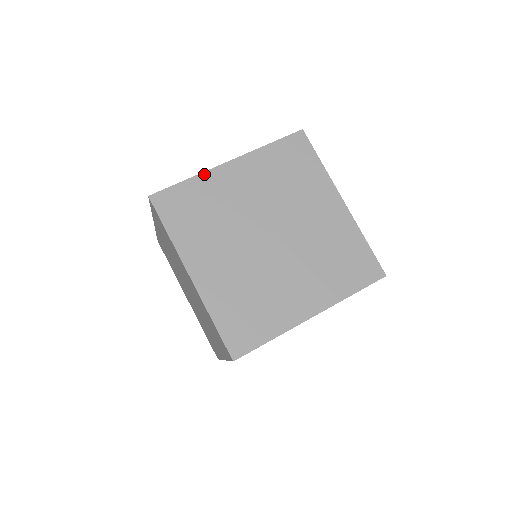
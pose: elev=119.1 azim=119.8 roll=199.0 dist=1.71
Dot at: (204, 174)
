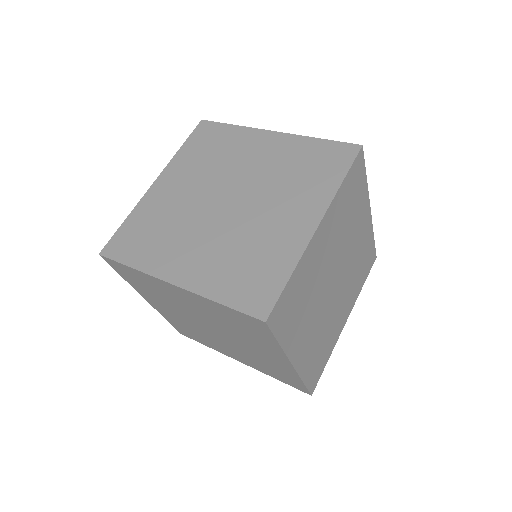
Dot at: (138, 205)
